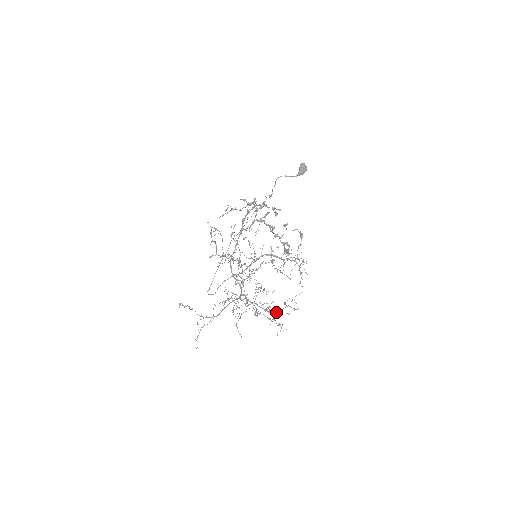
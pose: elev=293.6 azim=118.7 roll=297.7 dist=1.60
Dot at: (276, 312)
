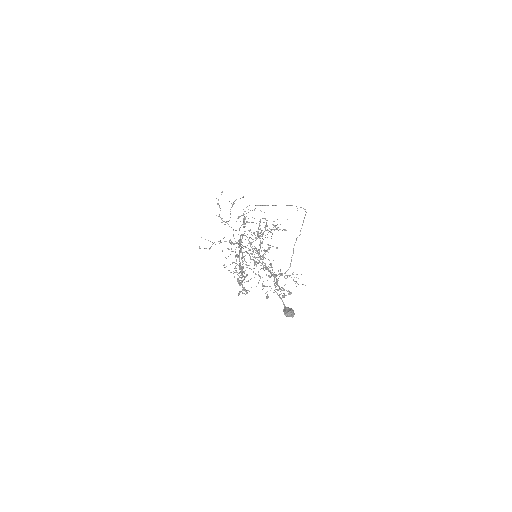
Dot at: occluded
